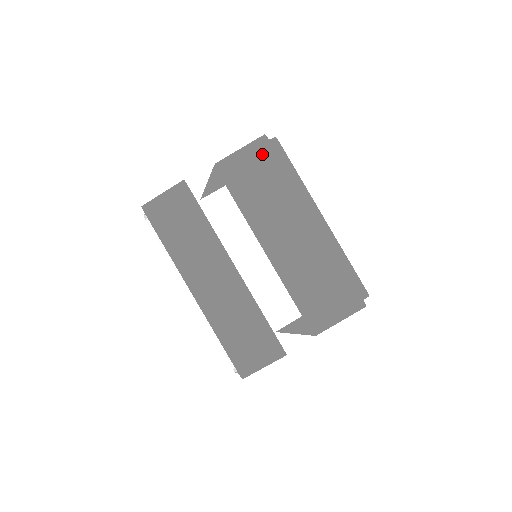
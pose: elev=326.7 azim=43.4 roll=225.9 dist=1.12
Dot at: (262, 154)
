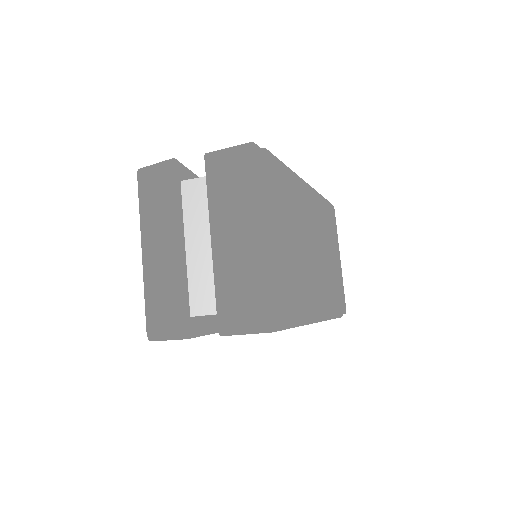
Dot at: (240, 158)
